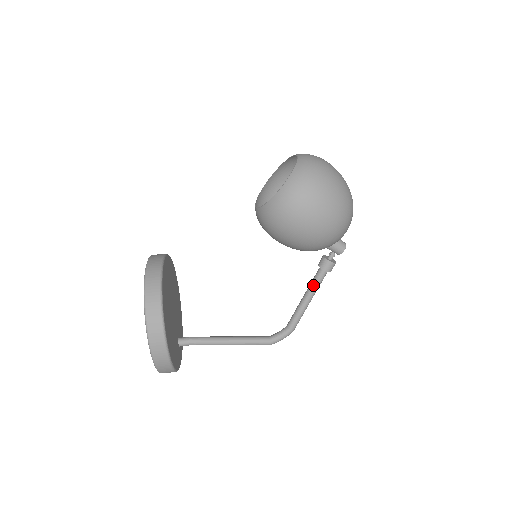
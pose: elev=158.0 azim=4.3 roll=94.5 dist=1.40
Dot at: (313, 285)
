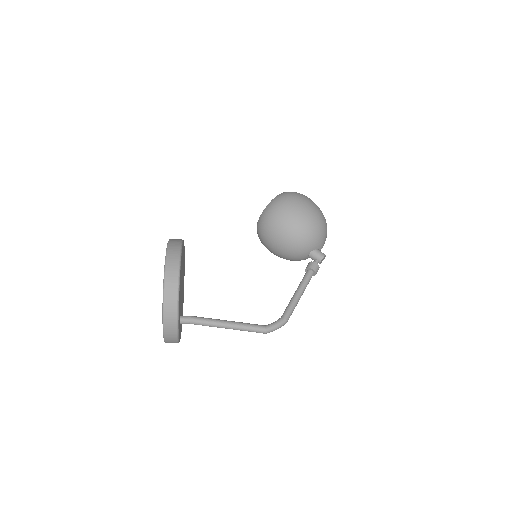
Dot at: (302, 281)
